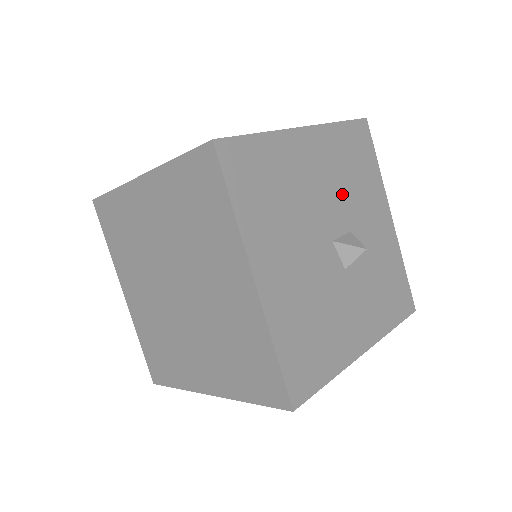
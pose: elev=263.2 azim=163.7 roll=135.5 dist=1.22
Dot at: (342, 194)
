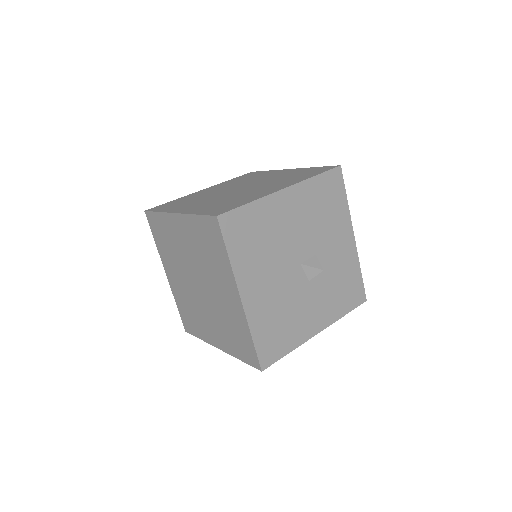
Dot at: (312, 229)
